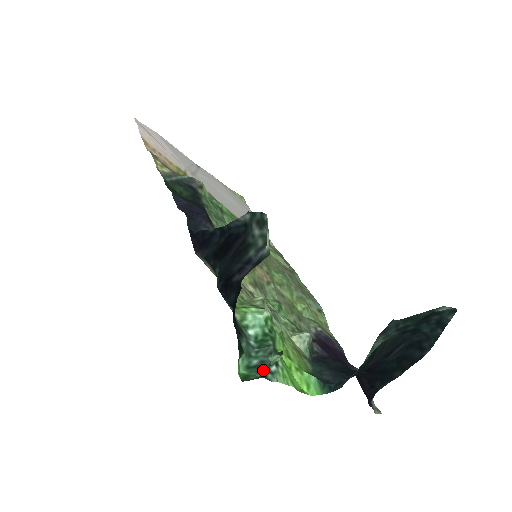
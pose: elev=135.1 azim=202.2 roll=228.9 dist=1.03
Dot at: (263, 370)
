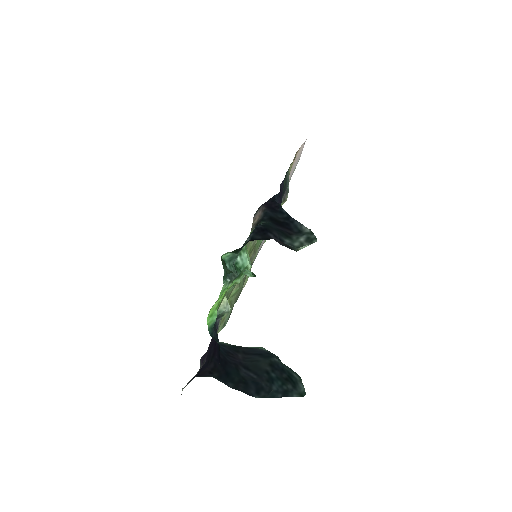
Dot at: occluded
